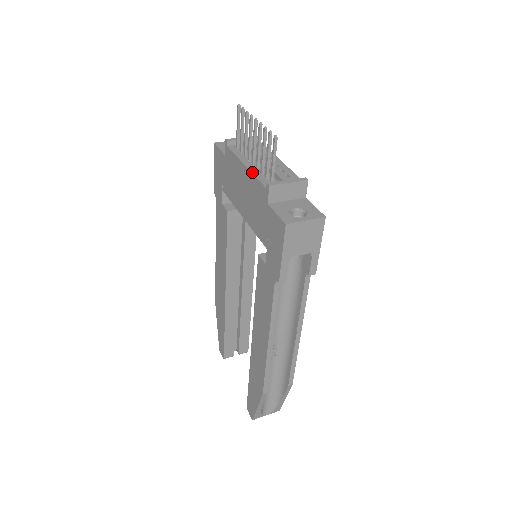
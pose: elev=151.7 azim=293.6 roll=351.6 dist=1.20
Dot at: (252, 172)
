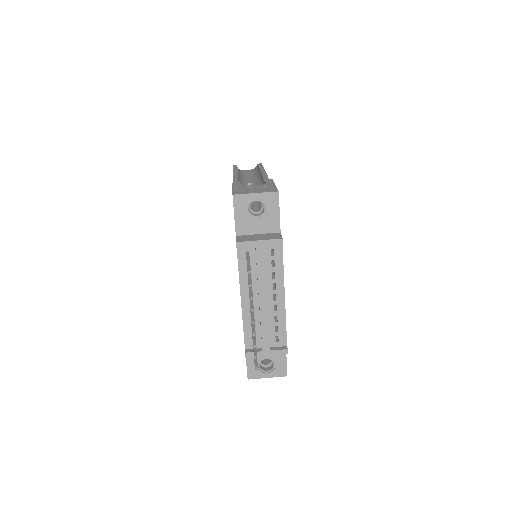
Dot at: (243, 317)
